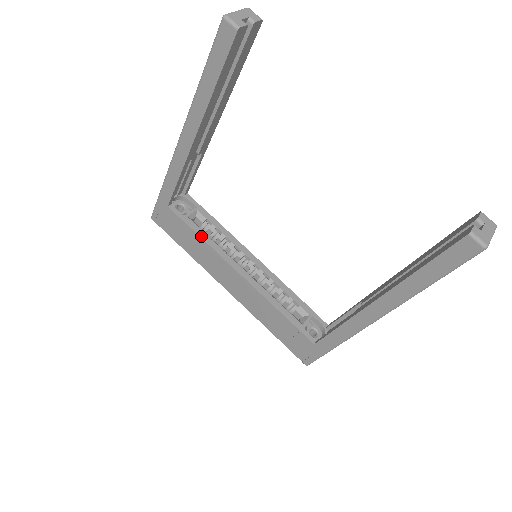
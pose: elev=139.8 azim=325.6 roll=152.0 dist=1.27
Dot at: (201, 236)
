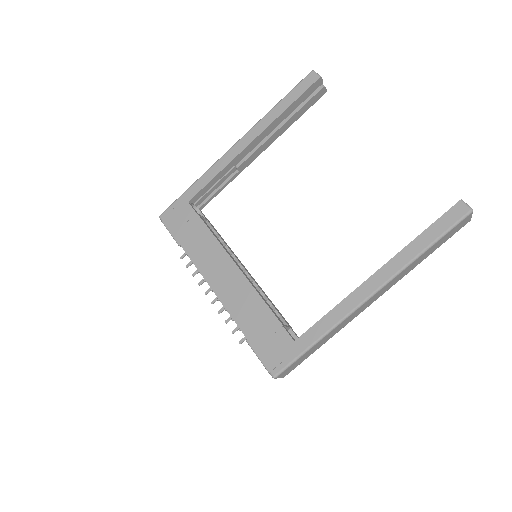
Dot at: (210, 229)
